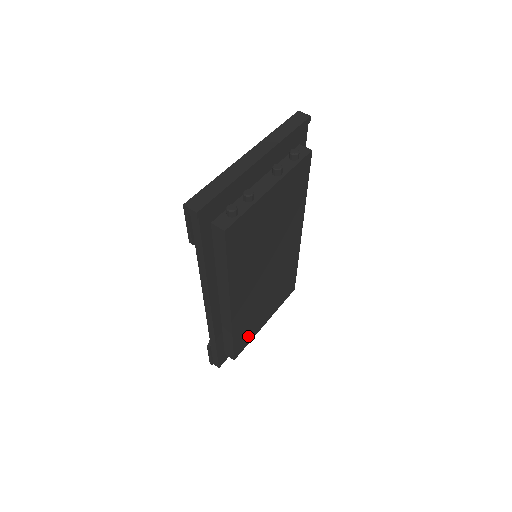
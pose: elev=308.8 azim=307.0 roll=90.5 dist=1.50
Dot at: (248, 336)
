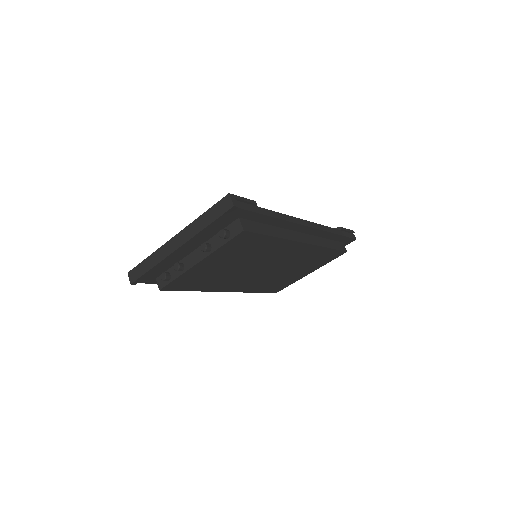
Dot at: (284, 284)
